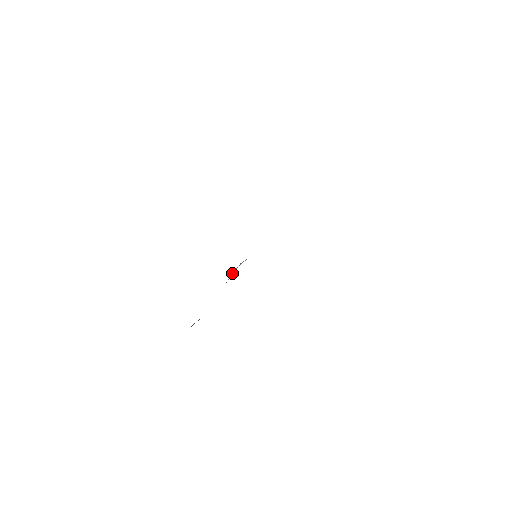
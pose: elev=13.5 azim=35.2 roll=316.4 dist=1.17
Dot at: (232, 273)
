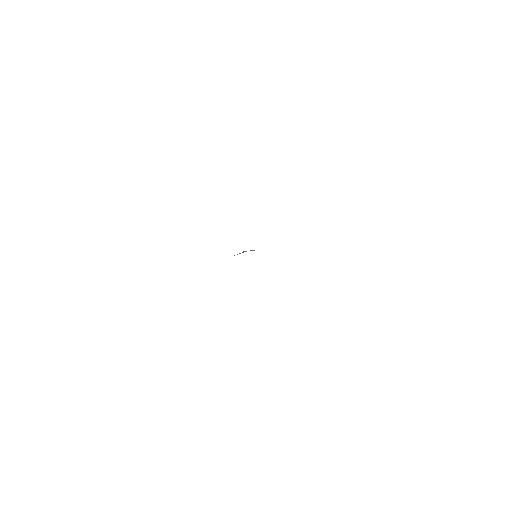
Dot at: occluded
